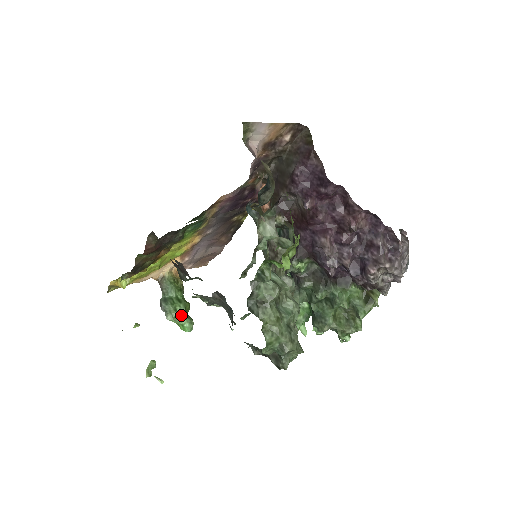
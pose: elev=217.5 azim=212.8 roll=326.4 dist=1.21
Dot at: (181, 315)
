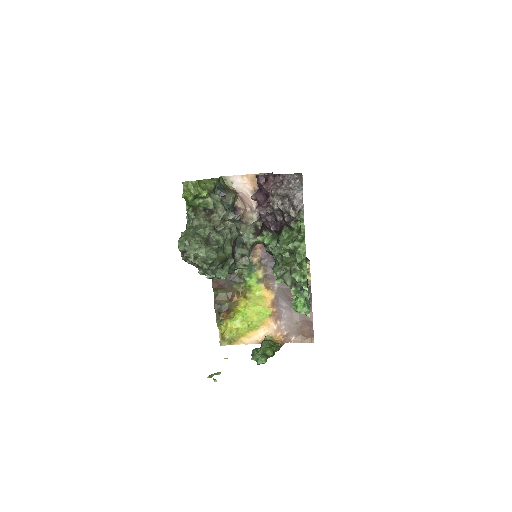
Dot at: (258, 353)
